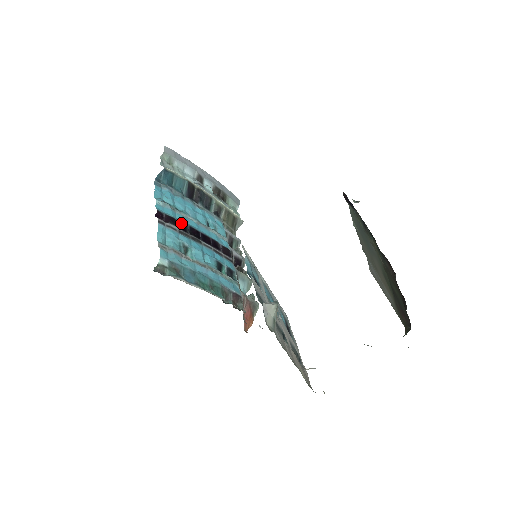
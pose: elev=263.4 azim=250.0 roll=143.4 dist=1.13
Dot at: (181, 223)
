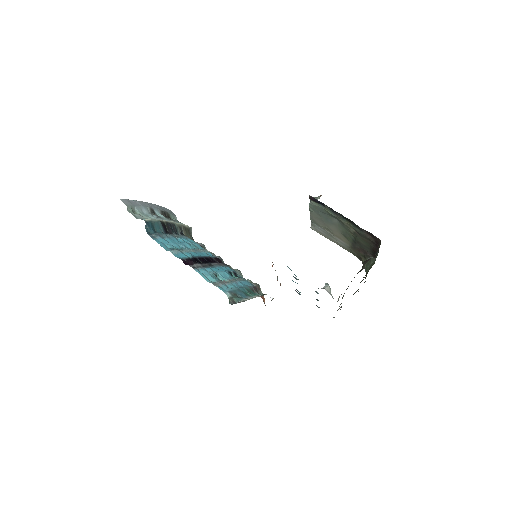
Dot at: (194, 259)
